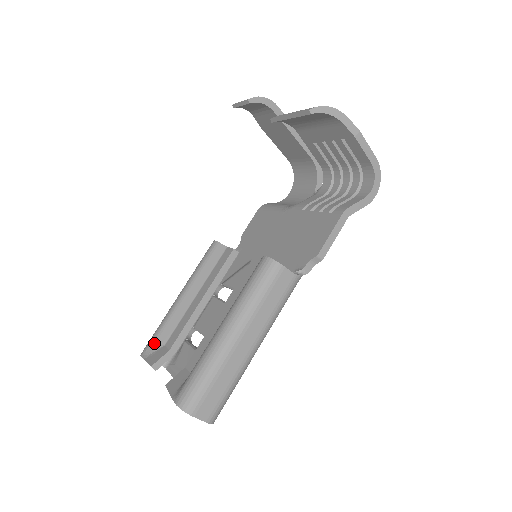
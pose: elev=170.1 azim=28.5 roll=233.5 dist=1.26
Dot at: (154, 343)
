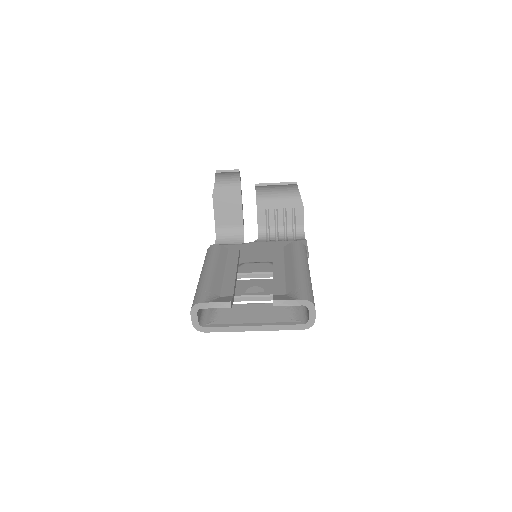
Dot at: (210, 294)
